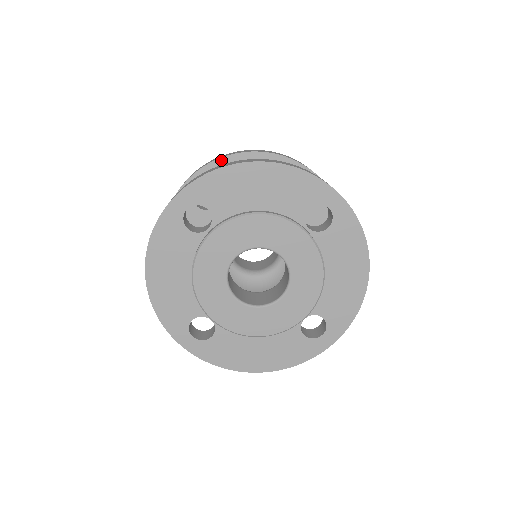
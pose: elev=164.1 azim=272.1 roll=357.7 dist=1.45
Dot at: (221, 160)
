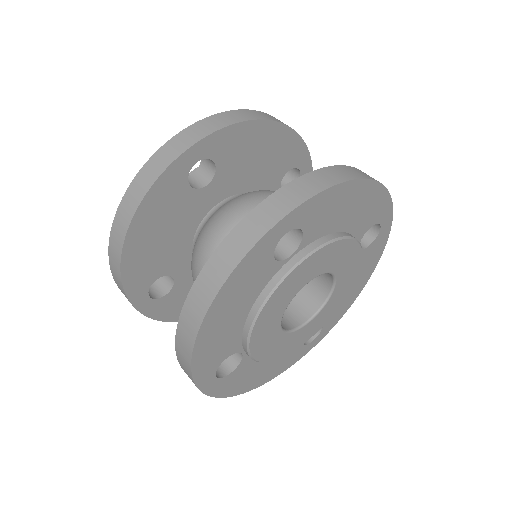
Dot at: (239, 125)
